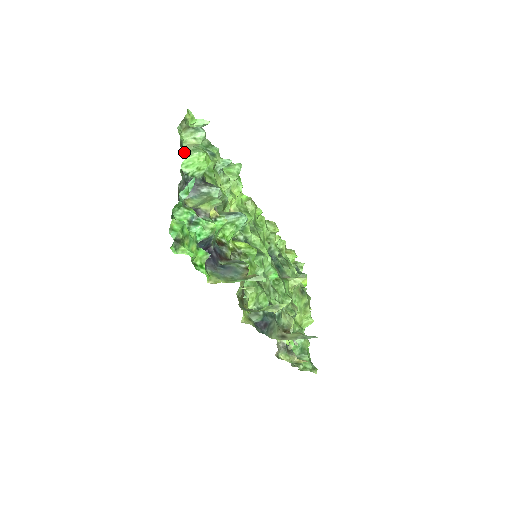
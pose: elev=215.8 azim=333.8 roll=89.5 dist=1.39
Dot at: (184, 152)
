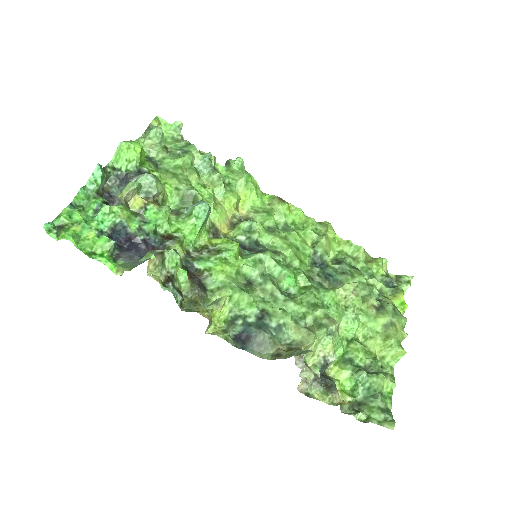
Dot at: occluded
